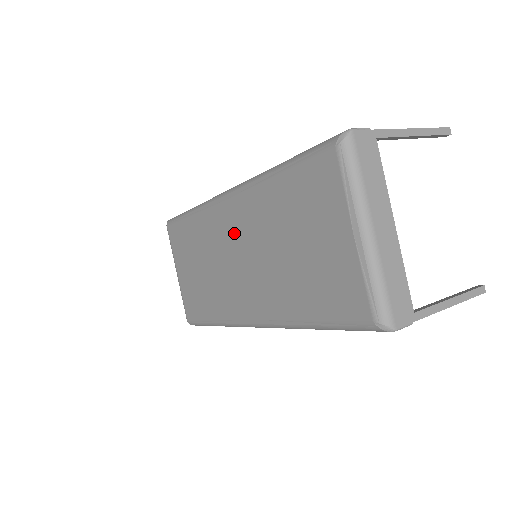
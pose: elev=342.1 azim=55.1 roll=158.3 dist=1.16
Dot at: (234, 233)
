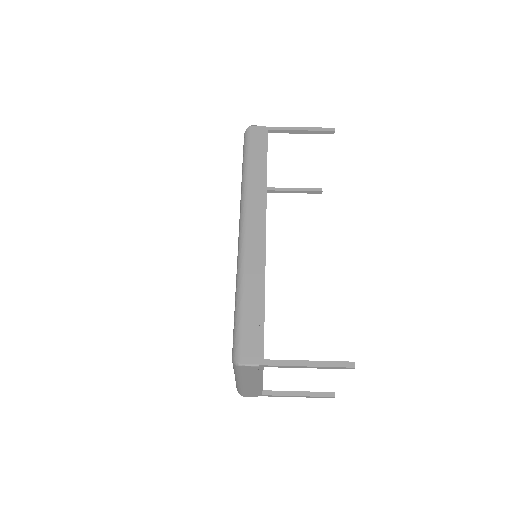
Dot at: occluded
